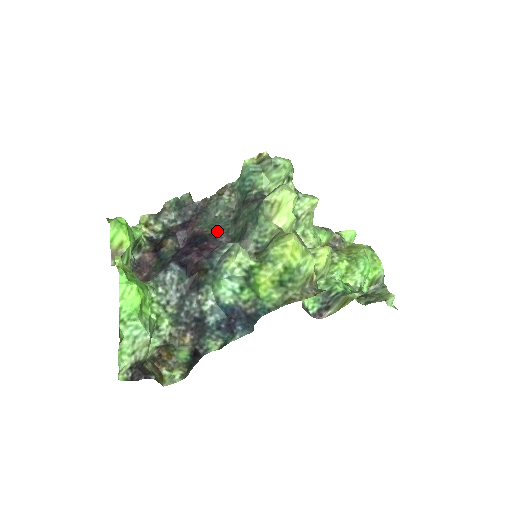
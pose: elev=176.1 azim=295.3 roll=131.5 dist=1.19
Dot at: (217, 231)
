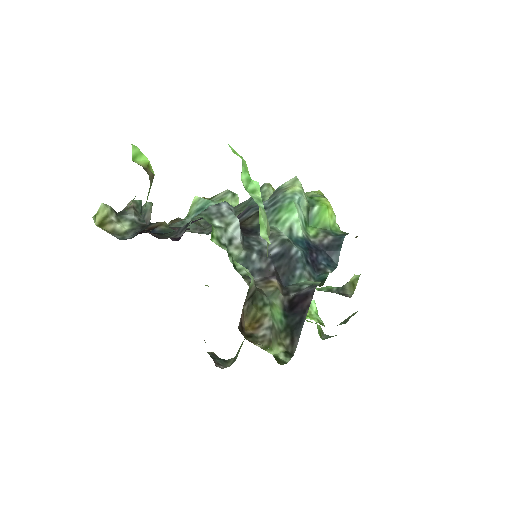
Dot at: occluded
